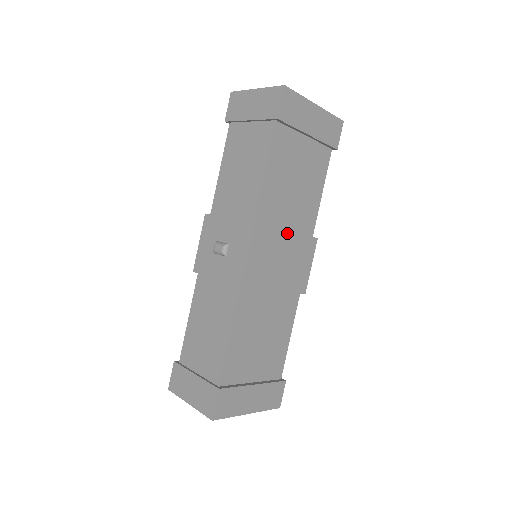
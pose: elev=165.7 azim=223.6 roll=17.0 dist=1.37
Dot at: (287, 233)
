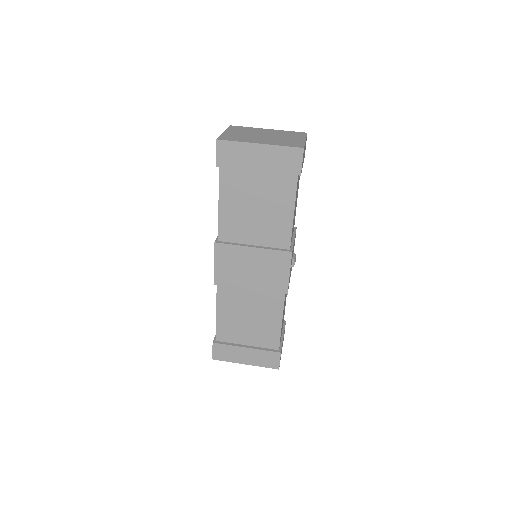
Dot at: (252, 248)
